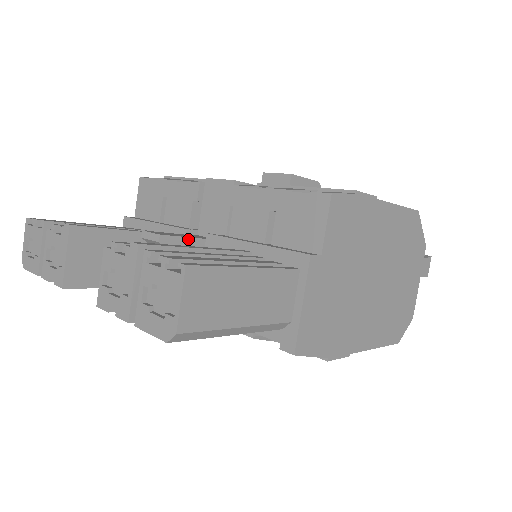
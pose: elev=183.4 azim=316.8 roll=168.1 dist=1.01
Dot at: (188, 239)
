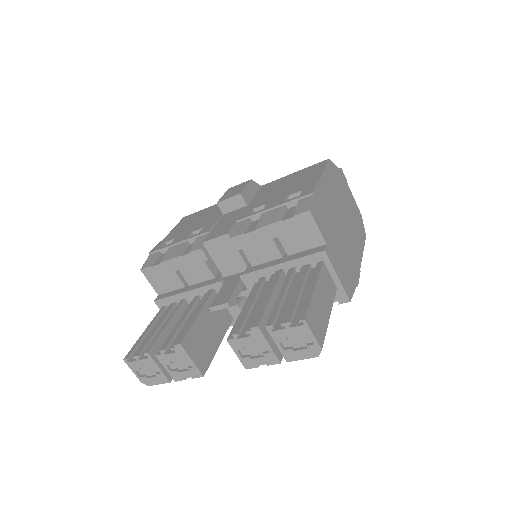
Dot at: (236, 289)
